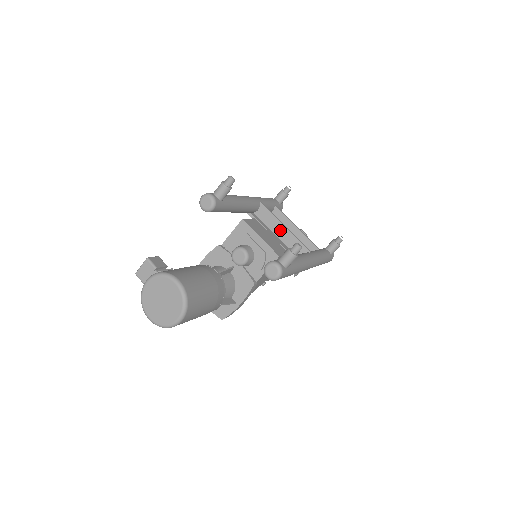
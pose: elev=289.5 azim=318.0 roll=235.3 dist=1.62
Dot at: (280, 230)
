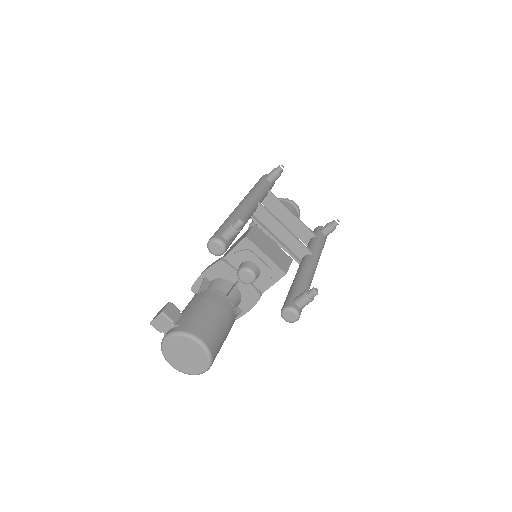
Dot at: (280, 232)
